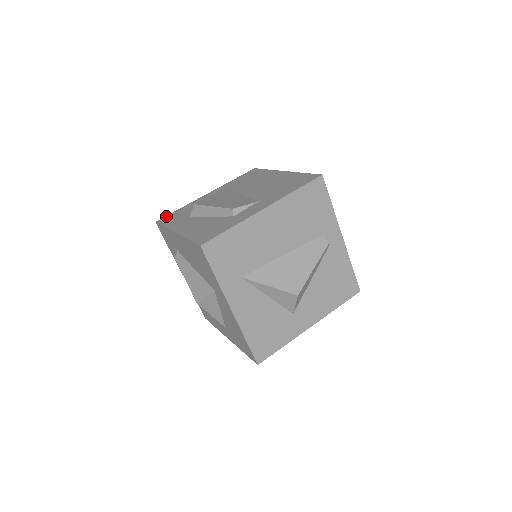
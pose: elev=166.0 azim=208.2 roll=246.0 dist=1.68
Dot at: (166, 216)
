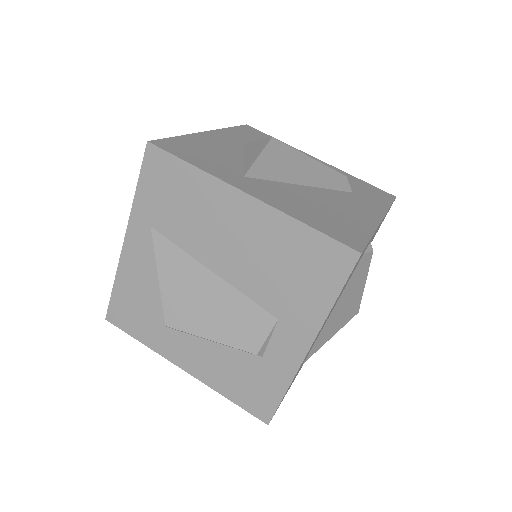
Dot at: (110, 307)
